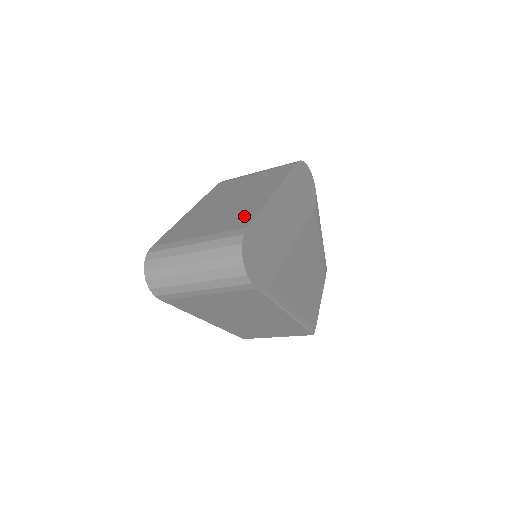
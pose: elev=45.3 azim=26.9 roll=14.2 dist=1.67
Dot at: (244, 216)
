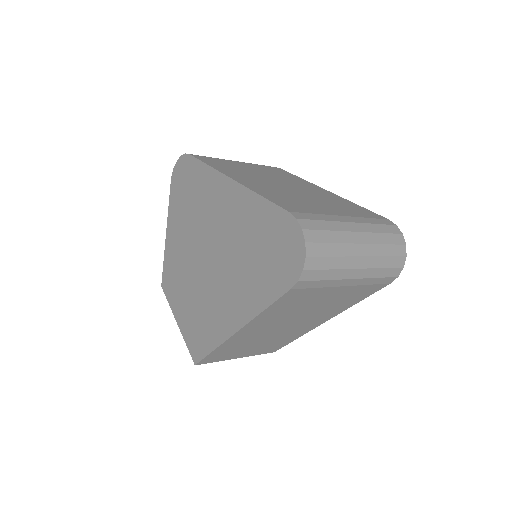
Dot at: (355, 207)
